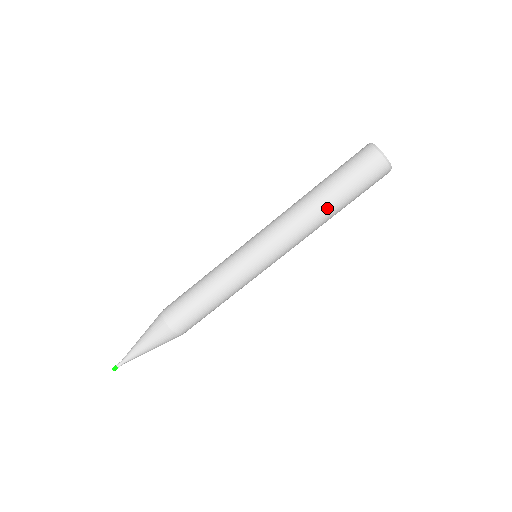
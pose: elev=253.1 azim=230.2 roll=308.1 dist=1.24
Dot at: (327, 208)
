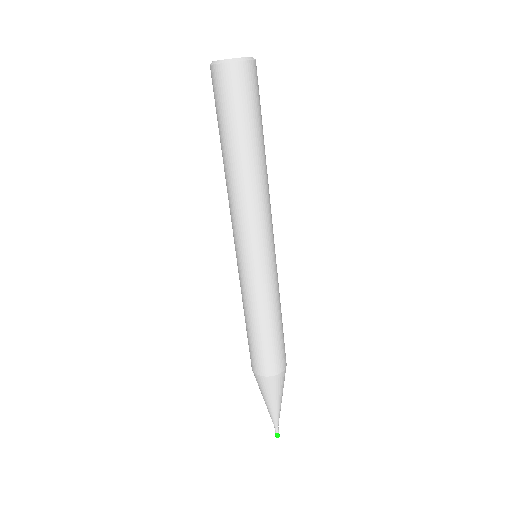
Dot at: (252, 159)
